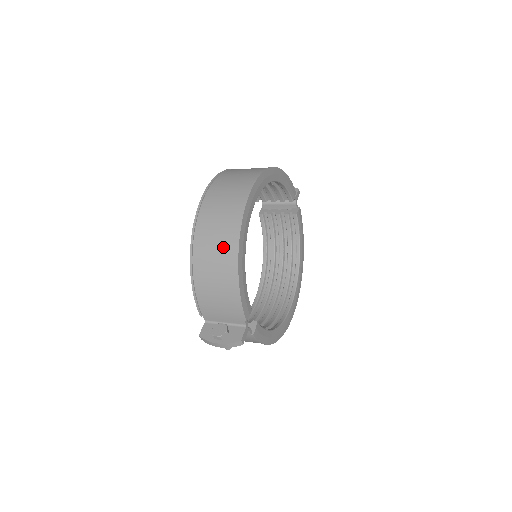
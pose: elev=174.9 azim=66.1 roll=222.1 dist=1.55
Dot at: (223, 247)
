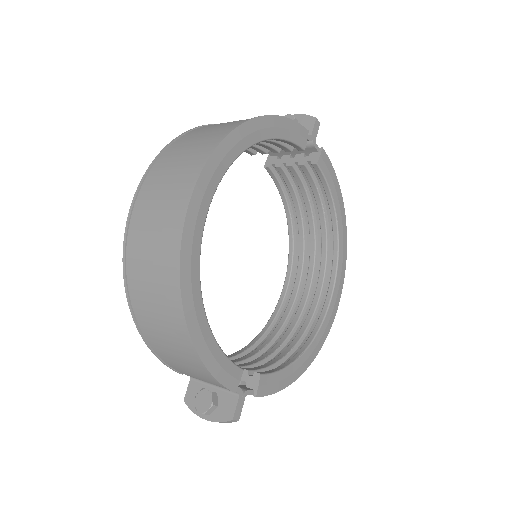
Dot at: (165, 308)
